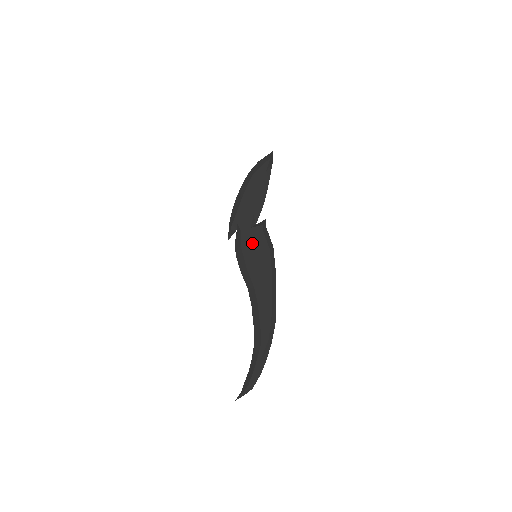
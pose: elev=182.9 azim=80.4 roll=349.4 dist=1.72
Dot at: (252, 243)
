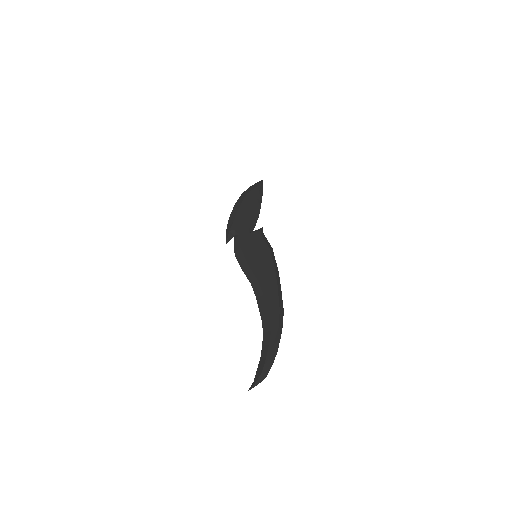
Dot at: (251, 244)
